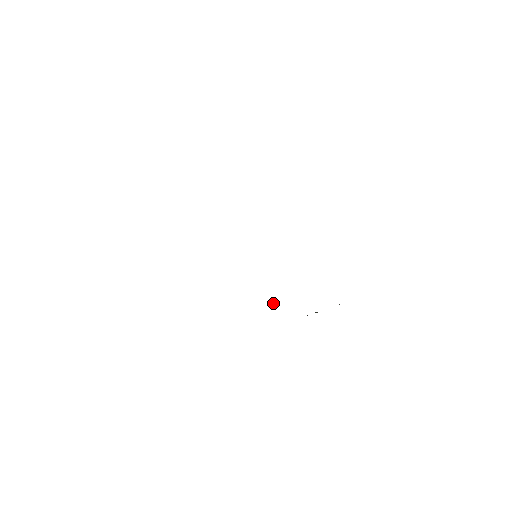
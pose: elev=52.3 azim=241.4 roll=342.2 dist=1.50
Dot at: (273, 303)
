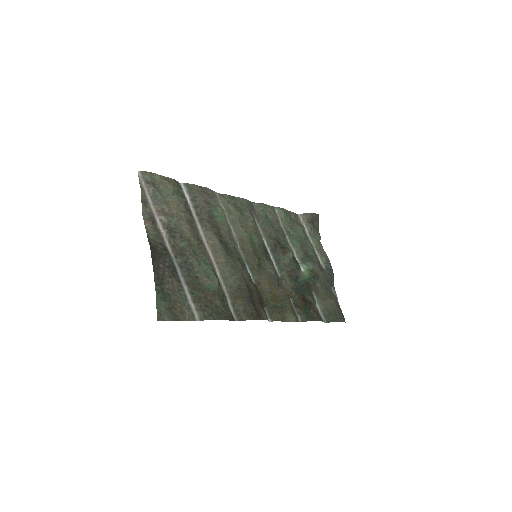
Dot at: (279, 209)
